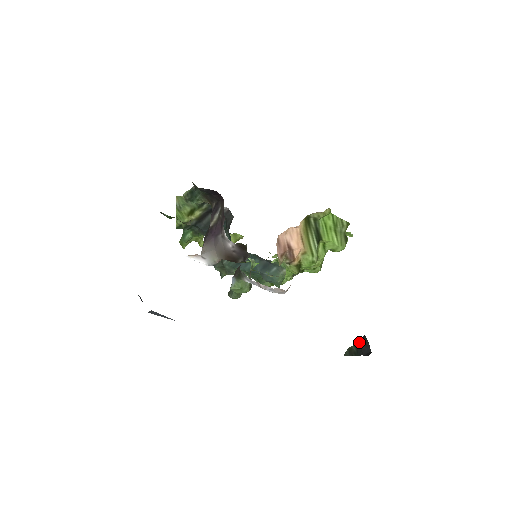
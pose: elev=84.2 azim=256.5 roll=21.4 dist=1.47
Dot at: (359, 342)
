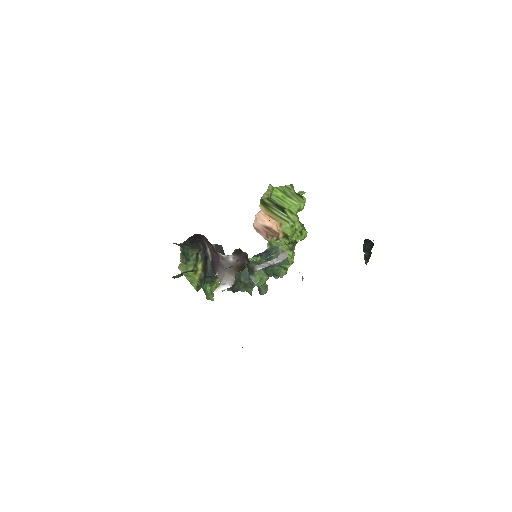
Dot at: (364, 246)
